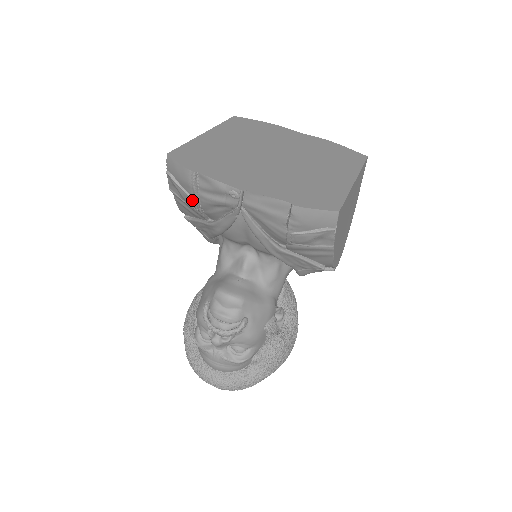
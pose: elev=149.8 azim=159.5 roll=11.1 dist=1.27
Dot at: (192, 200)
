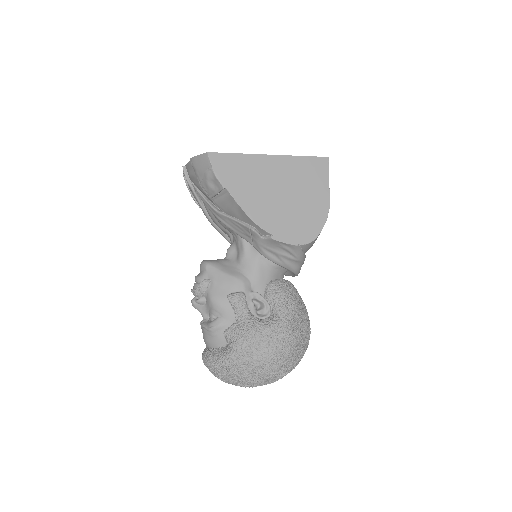
Dot at: (192, 197)
